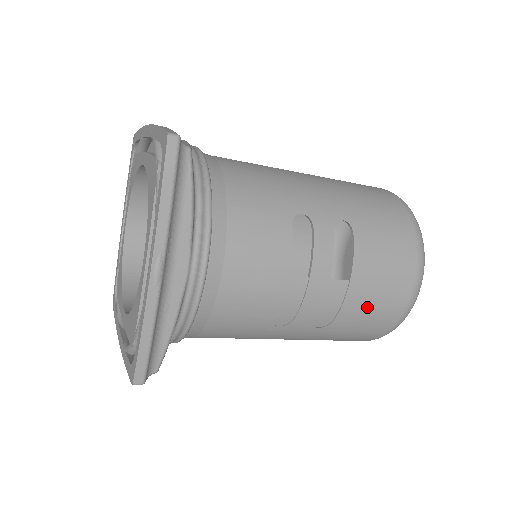
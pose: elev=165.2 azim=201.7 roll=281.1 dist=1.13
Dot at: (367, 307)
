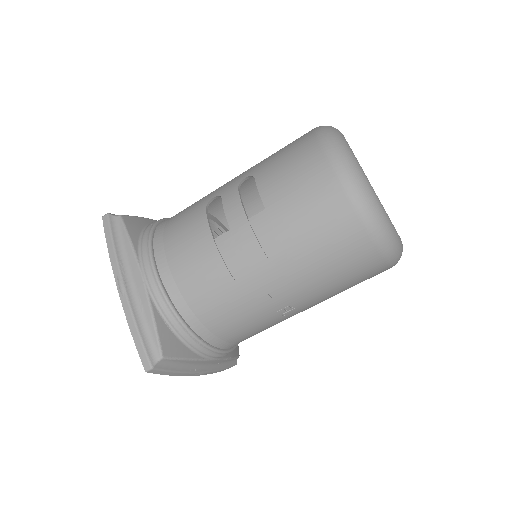
Dot at: (302, 216)
